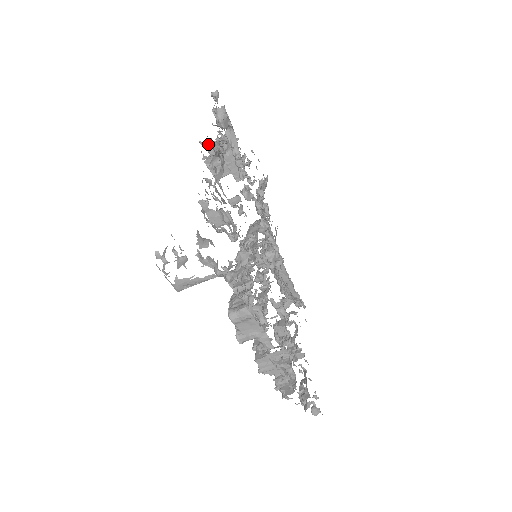
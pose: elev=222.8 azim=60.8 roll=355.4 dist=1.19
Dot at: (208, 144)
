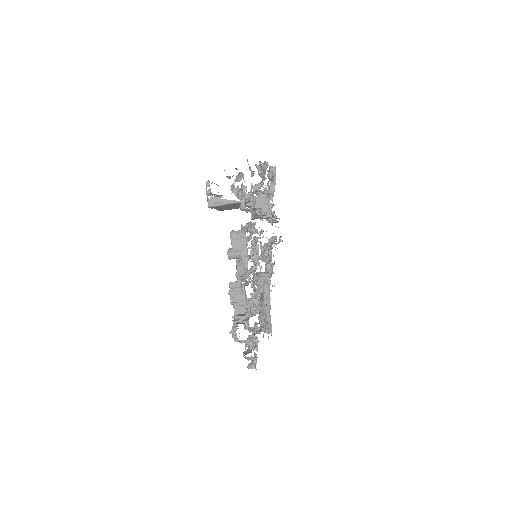
Dot at: (260, 167)
